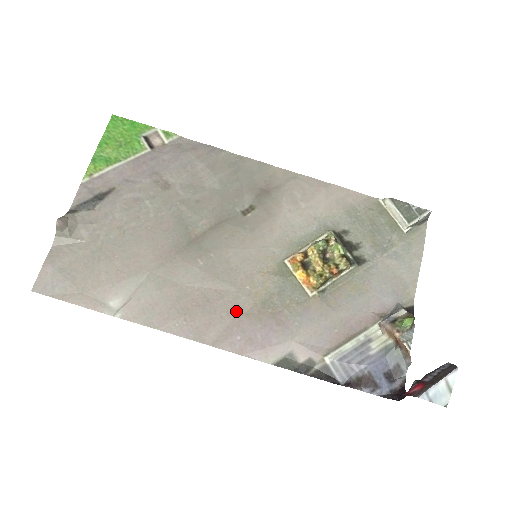
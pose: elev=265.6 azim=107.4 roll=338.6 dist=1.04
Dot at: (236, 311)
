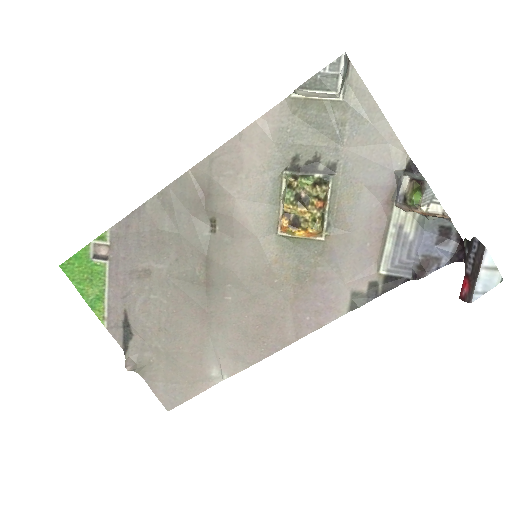
Dot at: (287, 304)
